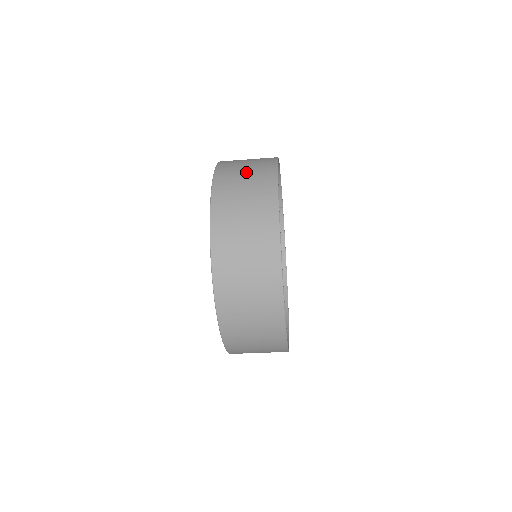
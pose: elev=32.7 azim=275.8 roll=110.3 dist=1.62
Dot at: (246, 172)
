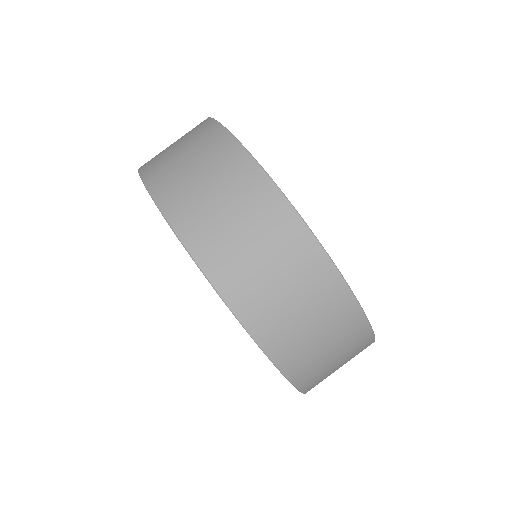
Dot at: occluded
